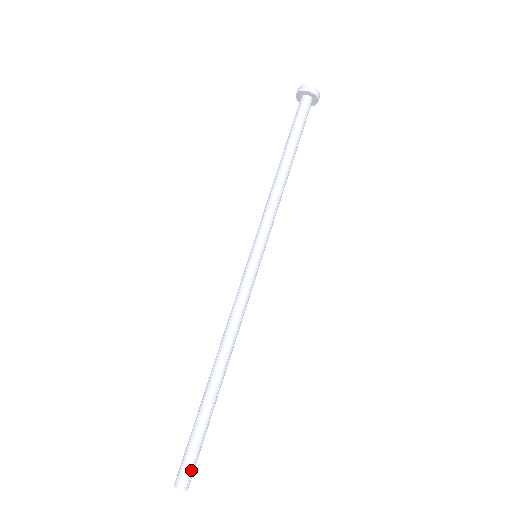
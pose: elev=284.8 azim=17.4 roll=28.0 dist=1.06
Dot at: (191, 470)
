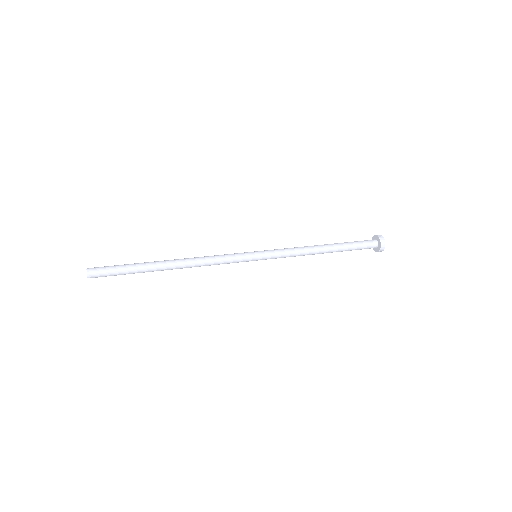
Dot at: (101, 270)
